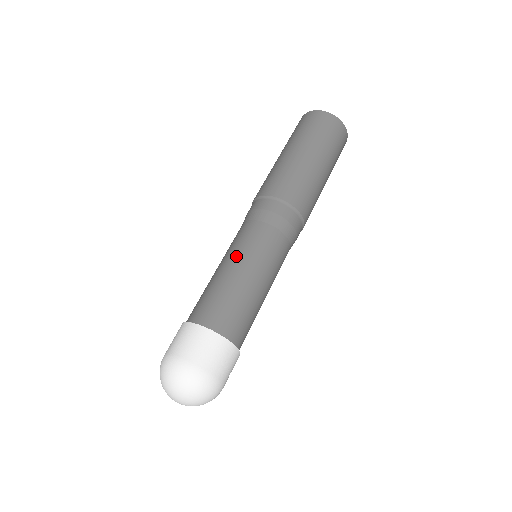
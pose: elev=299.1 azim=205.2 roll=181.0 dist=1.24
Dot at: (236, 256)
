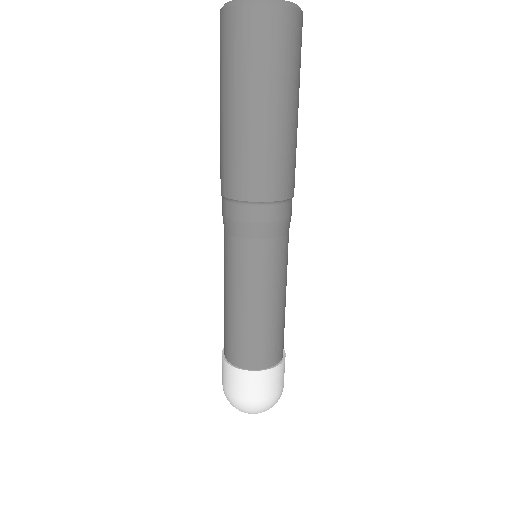
Dot at: (224, 280)
